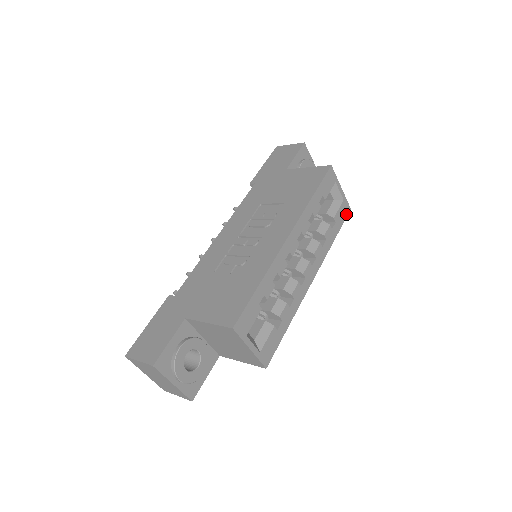
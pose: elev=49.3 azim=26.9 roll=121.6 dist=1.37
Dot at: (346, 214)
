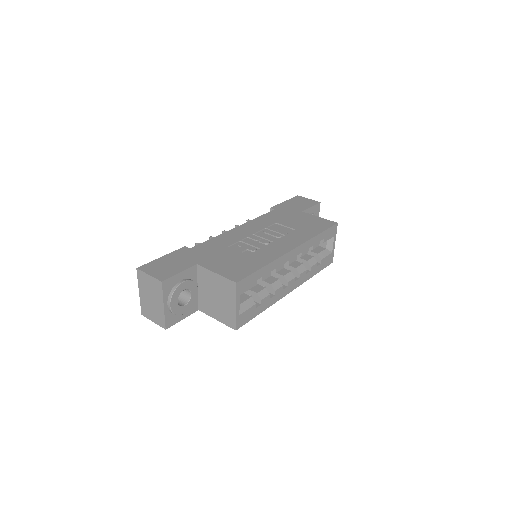
Dot at: (329, 264)
